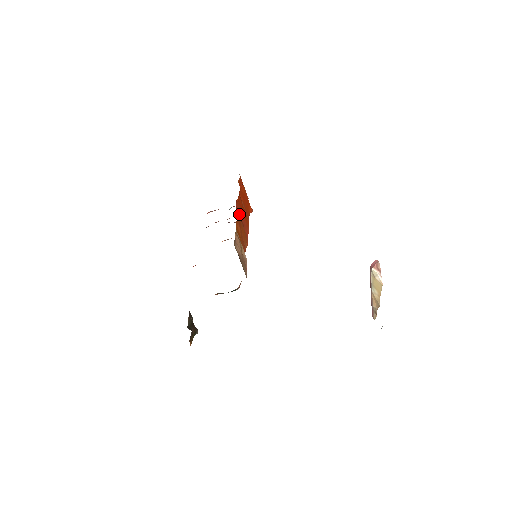
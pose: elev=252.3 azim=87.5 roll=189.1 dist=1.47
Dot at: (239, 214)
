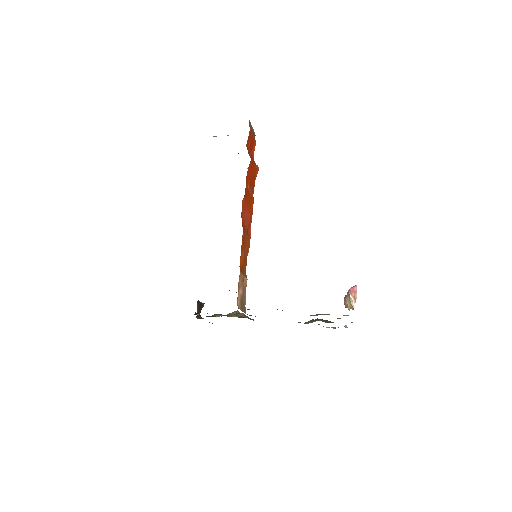
Dot at: (244, 221)
